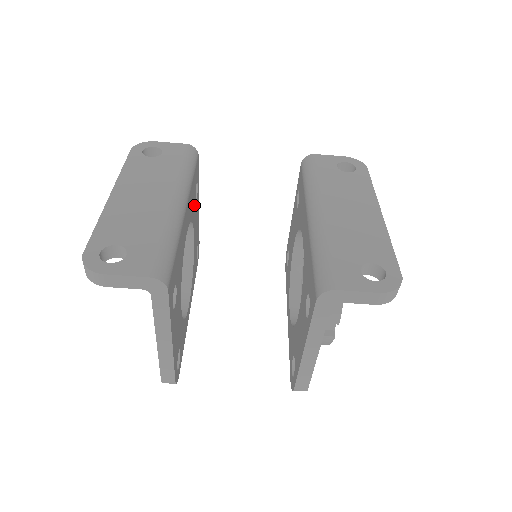
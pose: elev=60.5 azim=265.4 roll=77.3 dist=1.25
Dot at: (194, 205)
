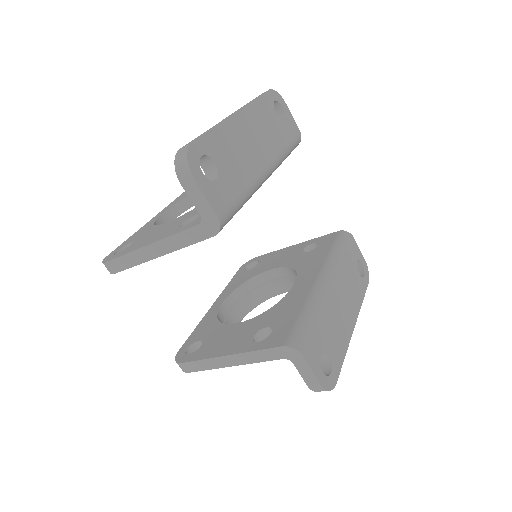
Dot at: occluded
